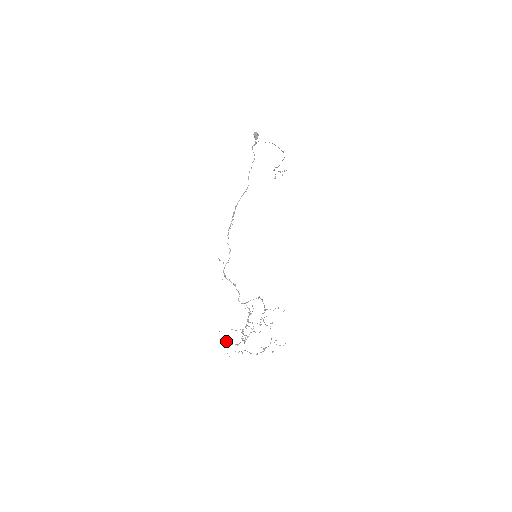
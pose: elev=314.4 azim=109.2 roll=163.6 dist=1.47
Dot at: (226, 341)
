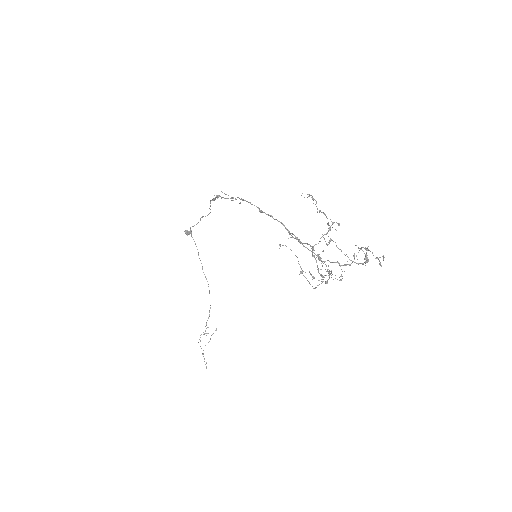
Dot at: occluded
